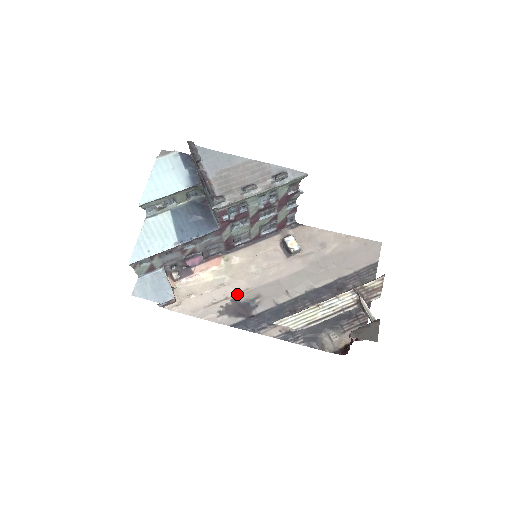
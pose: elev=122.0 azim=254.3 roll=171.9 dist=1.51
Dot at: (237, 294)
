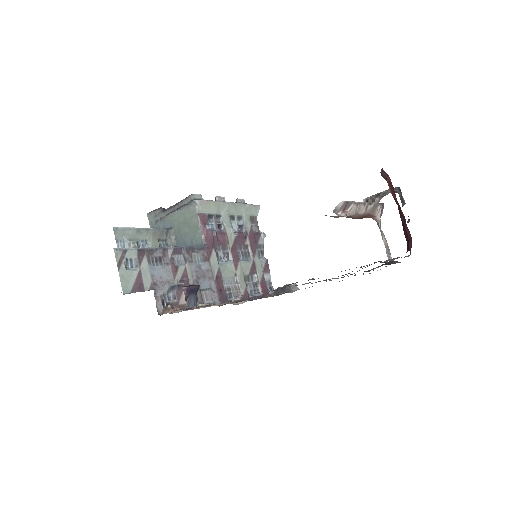
Dot at: occluded
